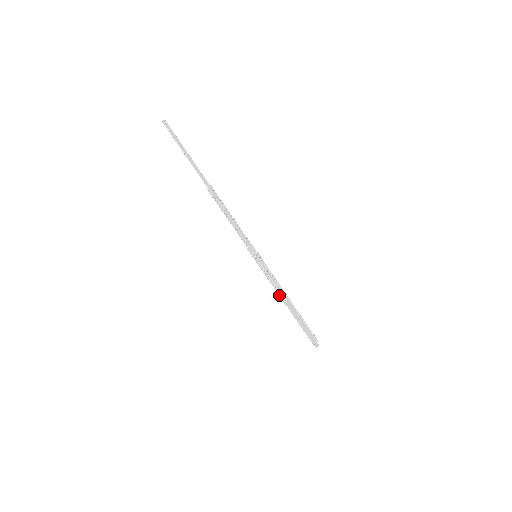
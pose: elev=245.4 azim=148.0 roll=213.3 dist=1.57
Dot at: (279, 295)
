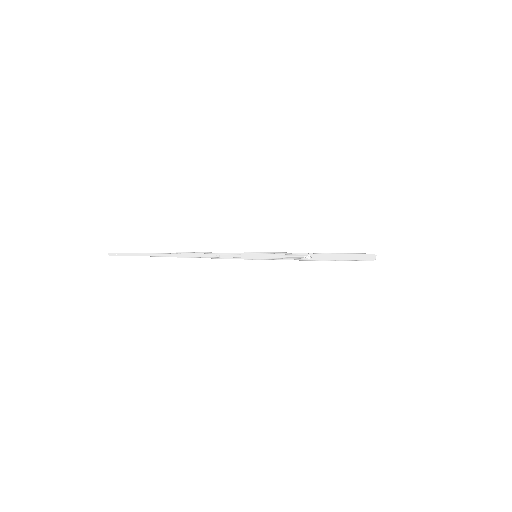
Dot at: (302, 260)
